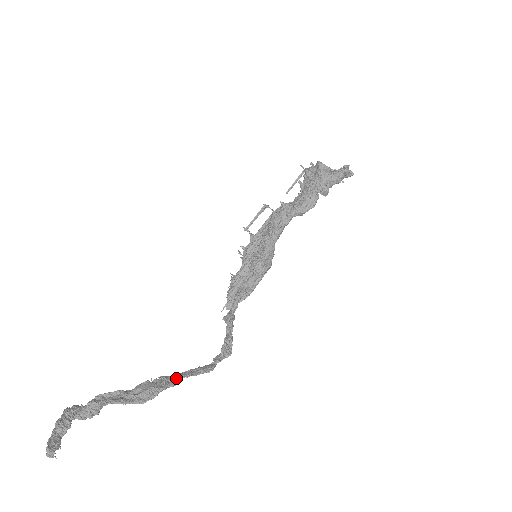
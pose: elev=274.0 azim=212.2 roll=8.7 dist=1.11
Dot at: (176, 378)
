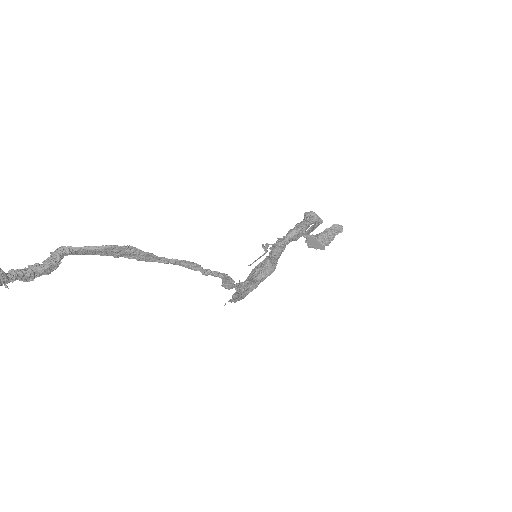
Dot at: (154, 256)
